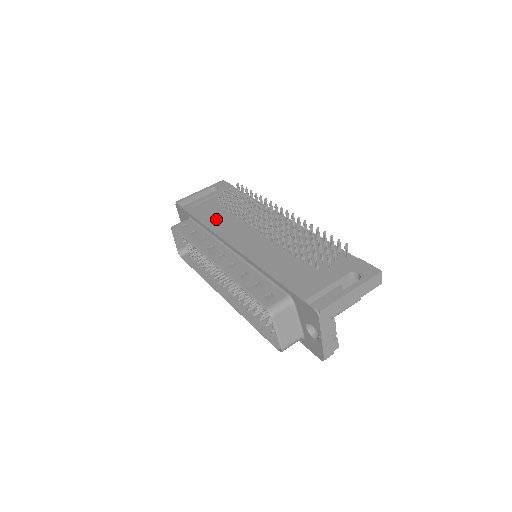
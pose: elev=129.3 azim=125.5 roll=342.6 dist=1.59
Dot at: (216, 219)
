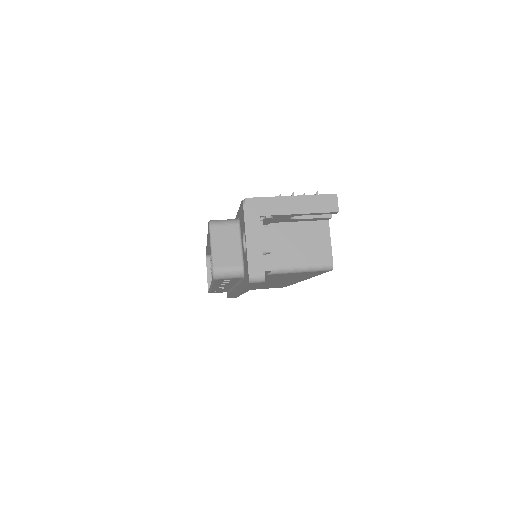
Dot at: occluded
